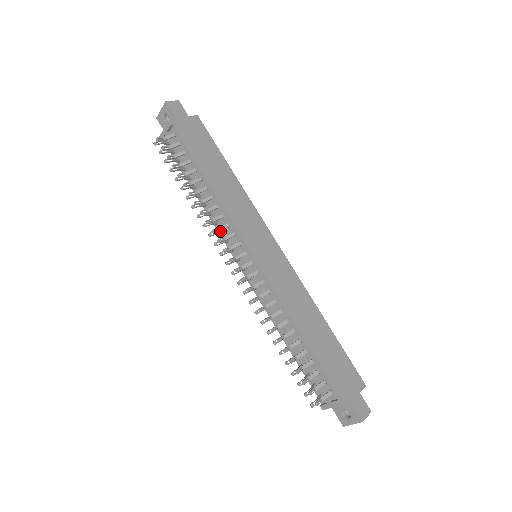
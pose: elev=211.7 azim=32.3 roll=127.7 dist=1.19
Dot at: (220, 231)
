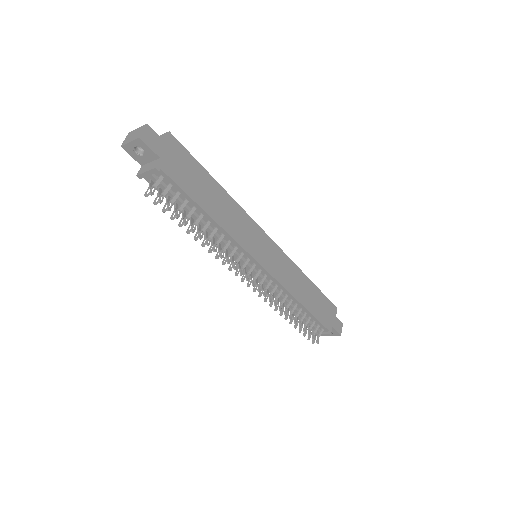
Dot at: (227, 252)
